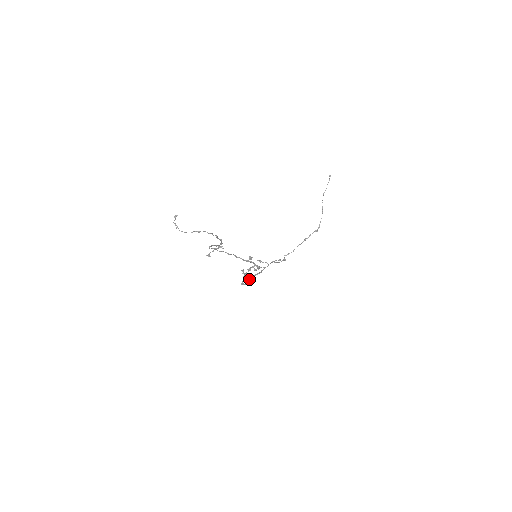
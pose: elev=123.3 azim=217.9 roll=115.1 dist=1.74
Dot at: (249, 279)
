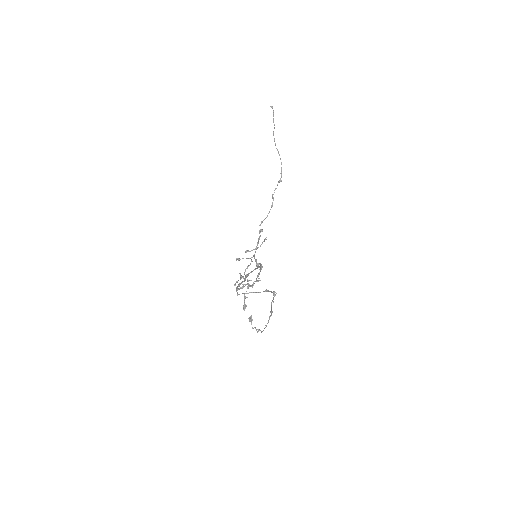
Dot at: occluded
